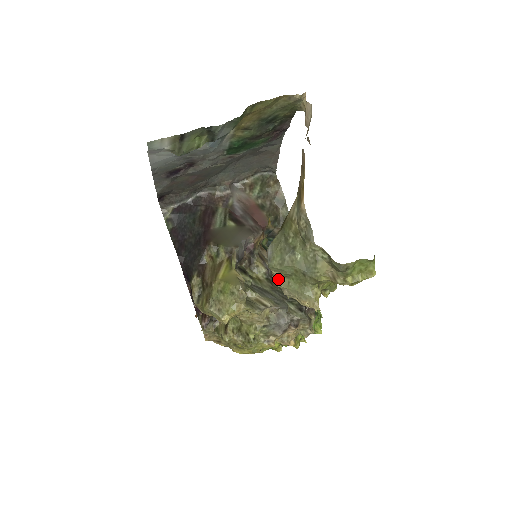
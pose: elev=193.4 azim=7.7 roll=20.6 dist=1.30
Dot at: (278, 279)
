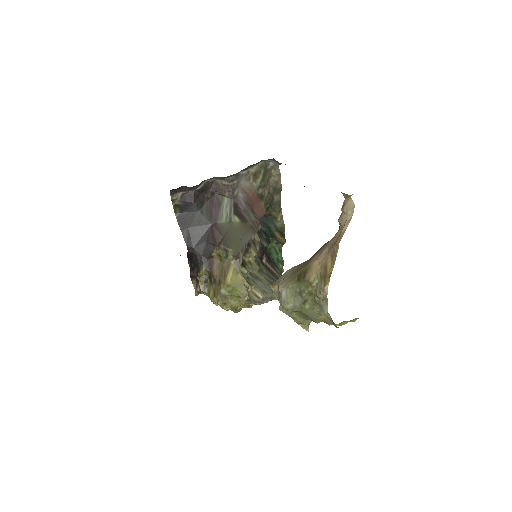
Dot at: (285, 310)
